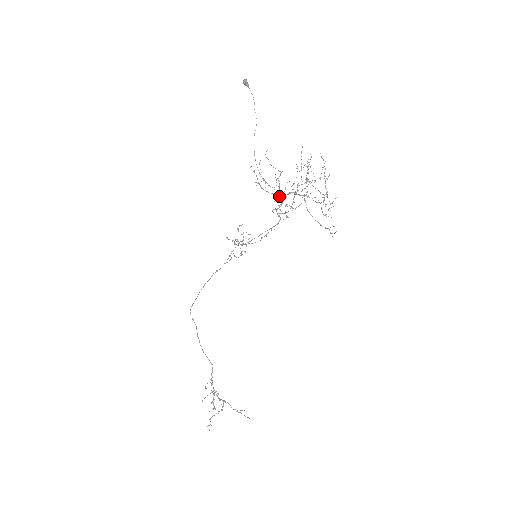
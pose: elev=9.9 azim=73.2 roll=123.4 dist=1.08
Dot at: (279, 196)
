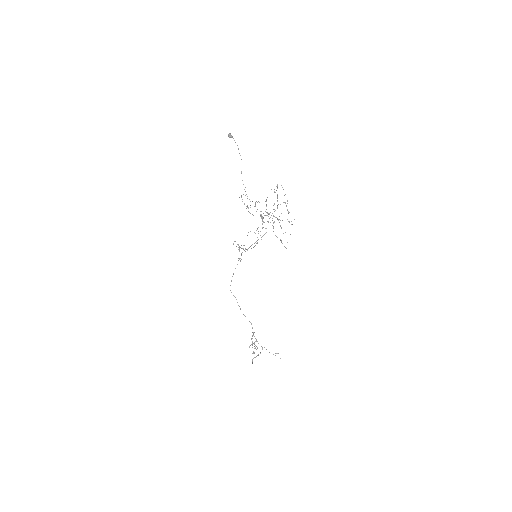
Dot at: occluded
